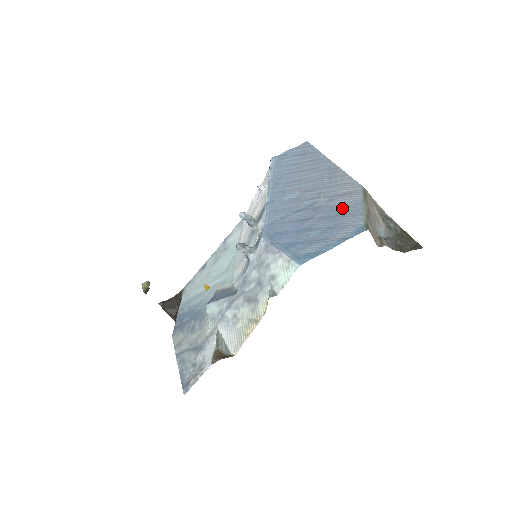
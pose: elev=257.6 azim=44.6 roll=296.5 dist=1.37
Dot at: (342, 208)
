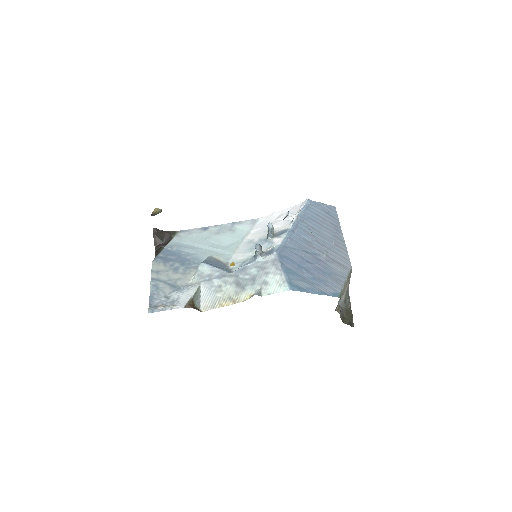
Dot at: (333, 272)
